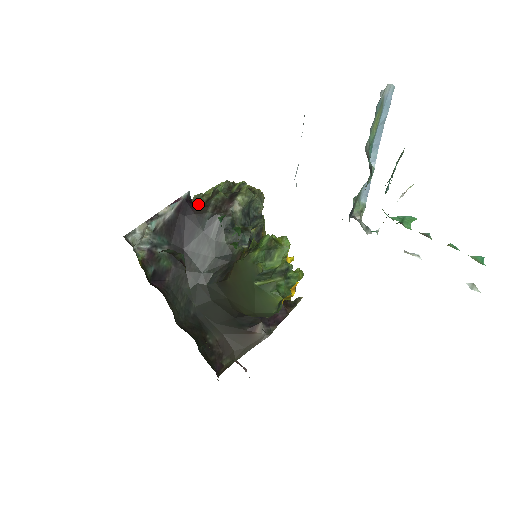
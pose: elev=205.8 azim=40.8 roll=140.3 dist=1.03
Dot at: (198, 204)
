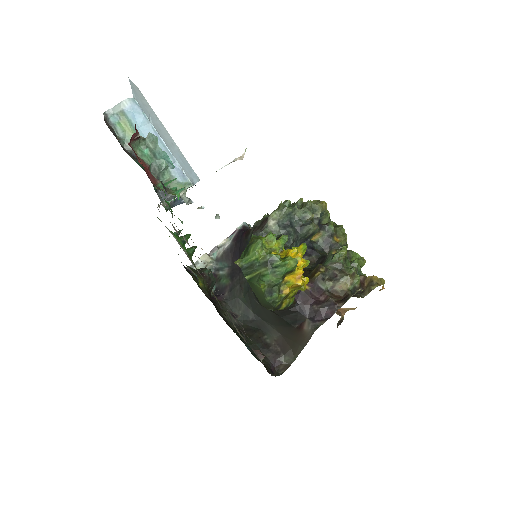
Dot at: (248, 230)
